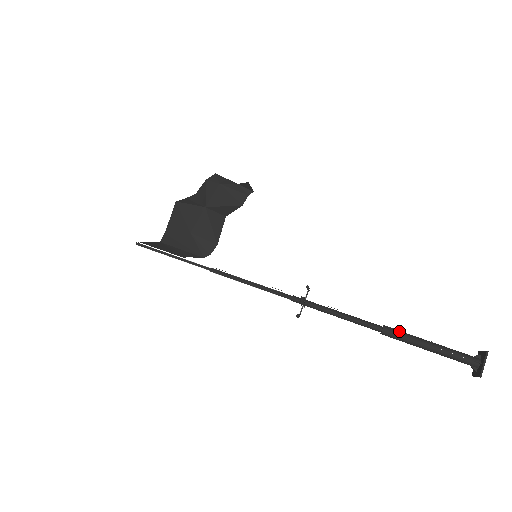
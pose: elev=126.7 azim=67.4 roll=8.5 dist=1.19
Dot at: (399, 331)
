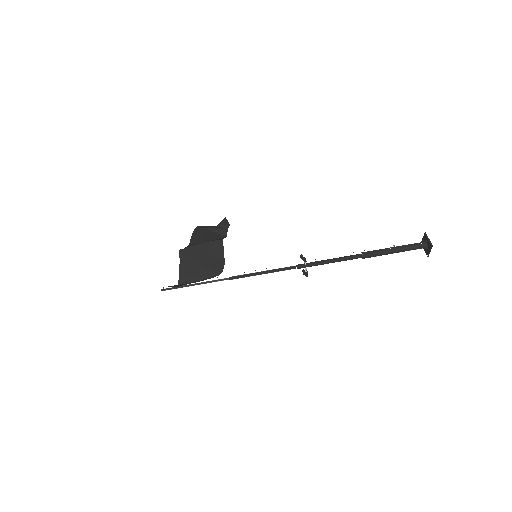
Dot at: occluded
